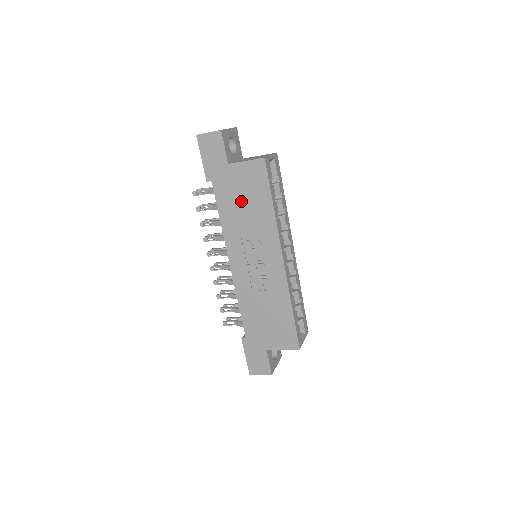
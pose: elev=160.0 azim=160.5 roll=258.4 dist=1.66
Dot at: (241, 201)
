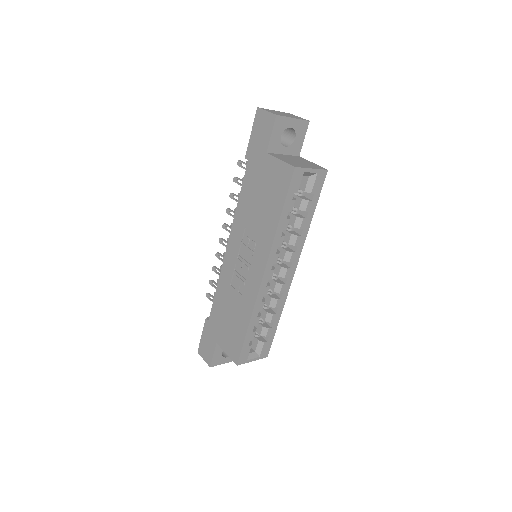
Dot at: (259, 196)
